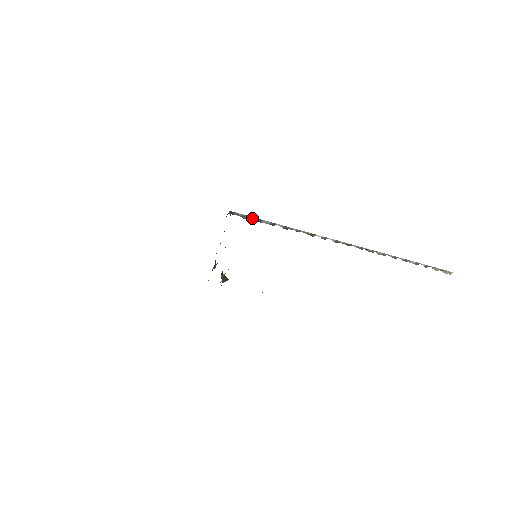
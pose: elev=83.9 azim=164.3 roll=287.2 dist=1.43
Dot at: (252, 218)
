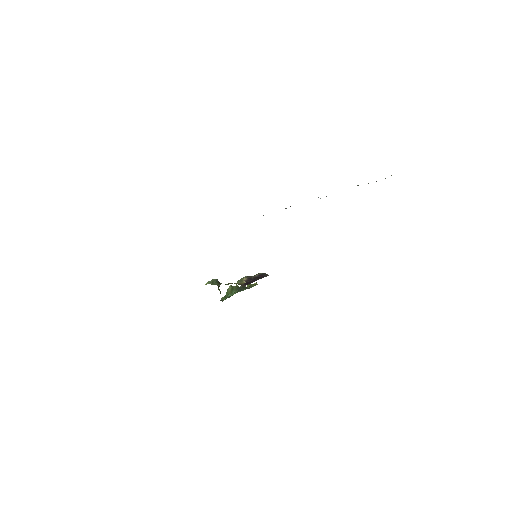
Dot at: occluded
